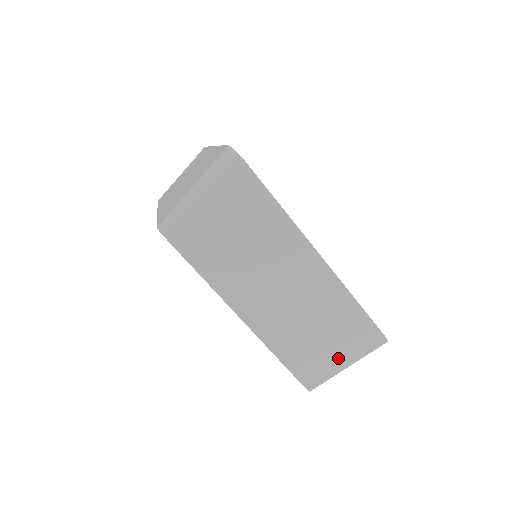
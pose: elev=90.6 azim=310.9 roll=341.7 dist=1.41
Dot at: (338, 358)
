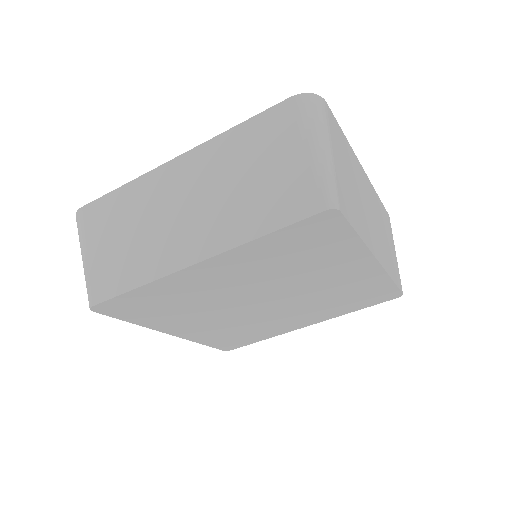
Dot at: (297, 159)
